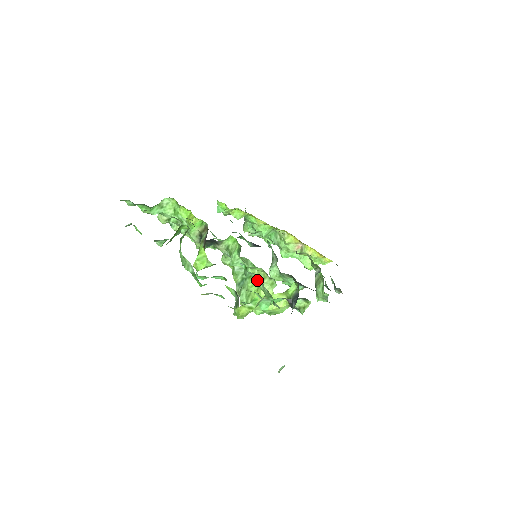
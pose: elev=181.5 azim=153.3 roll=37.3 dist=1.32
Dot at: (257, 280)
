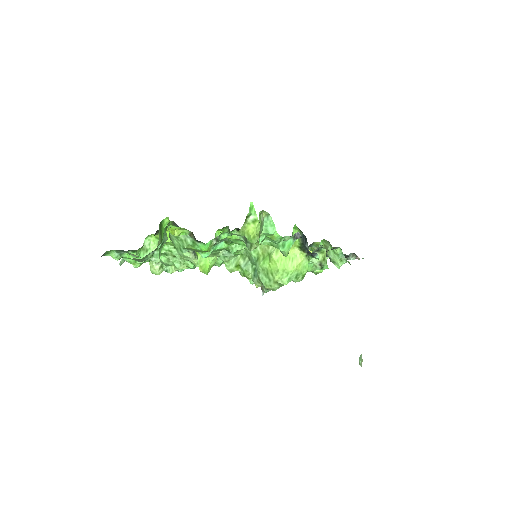
Dot at: occluded
